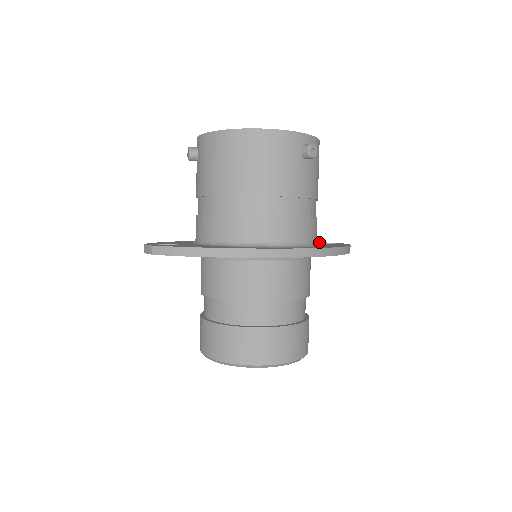
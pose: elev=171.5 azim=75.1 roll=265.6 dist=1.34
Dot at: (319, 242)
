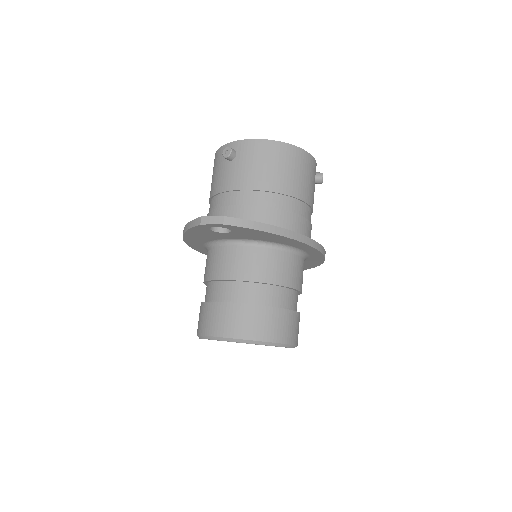
Dot at: occluded
